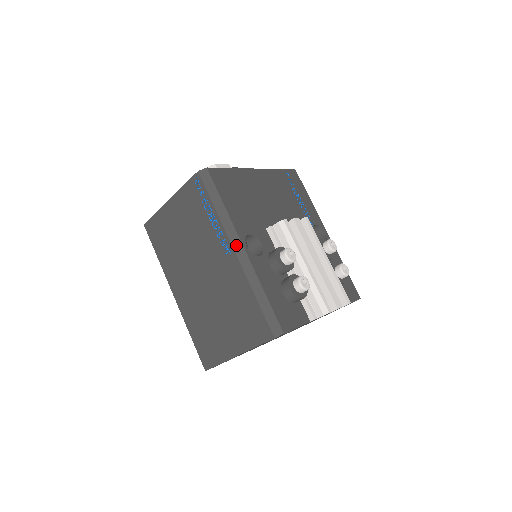
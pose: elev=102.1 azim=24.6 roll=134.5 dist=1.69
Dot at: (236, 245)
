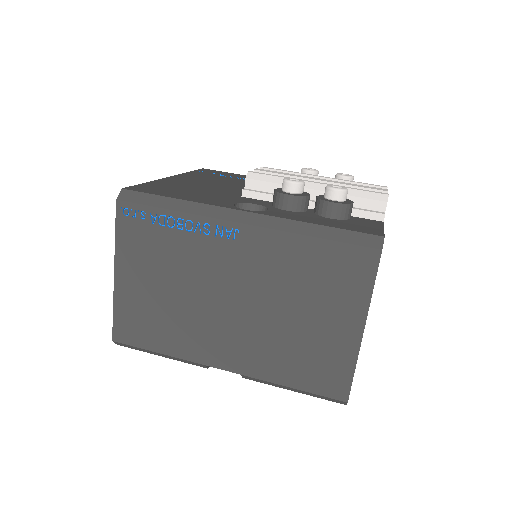
Dot at: (235, 217)
